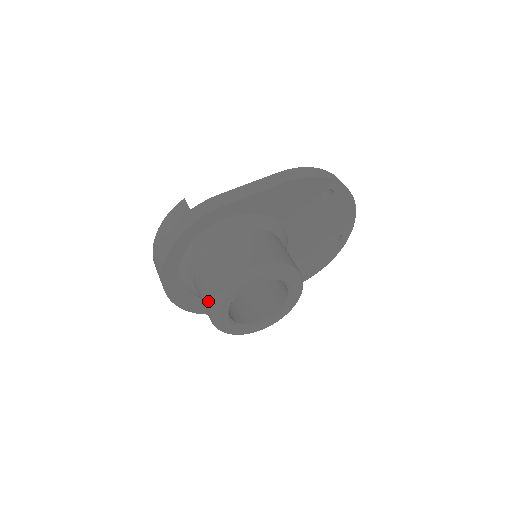
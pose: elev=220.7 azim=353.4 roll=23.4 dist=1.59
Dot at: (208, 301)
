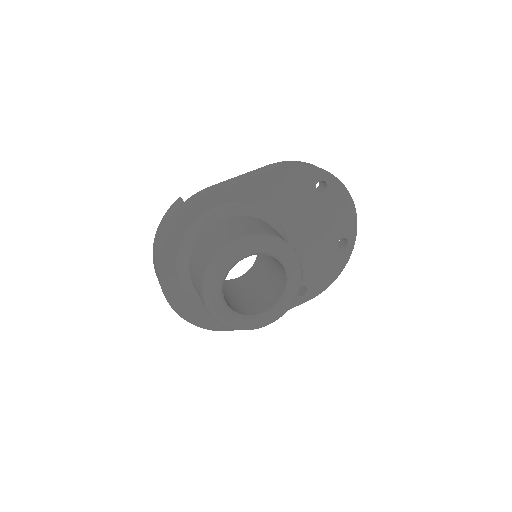
Dot at: (200, 281)
